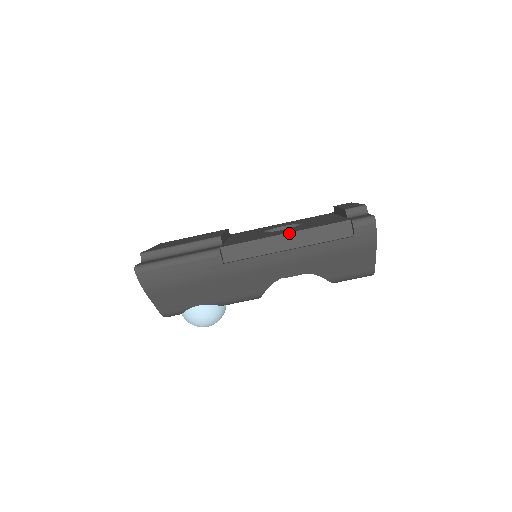
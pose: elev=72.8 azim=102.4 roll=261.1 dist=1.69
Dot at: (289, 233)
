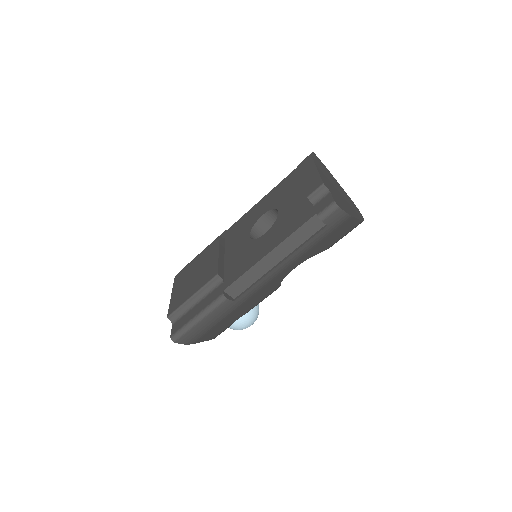
Dot at: (271, 252)
